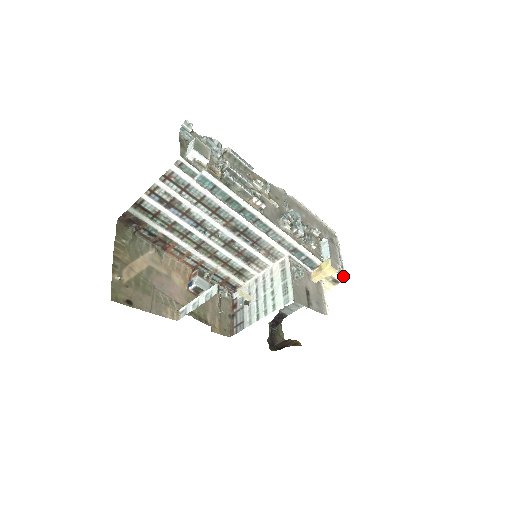
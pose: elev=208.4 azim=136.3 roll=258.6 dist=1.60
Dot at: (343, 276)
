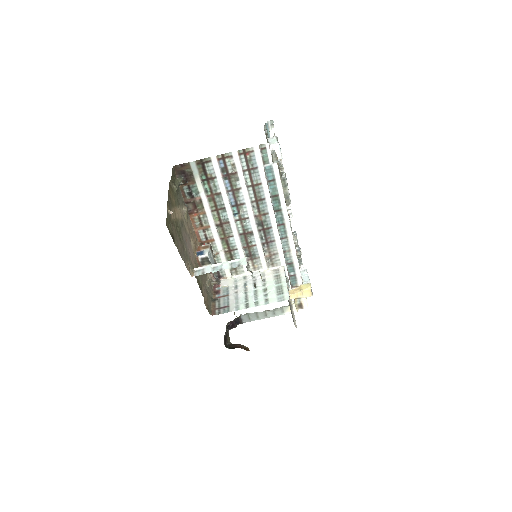
Dot at: occluded
